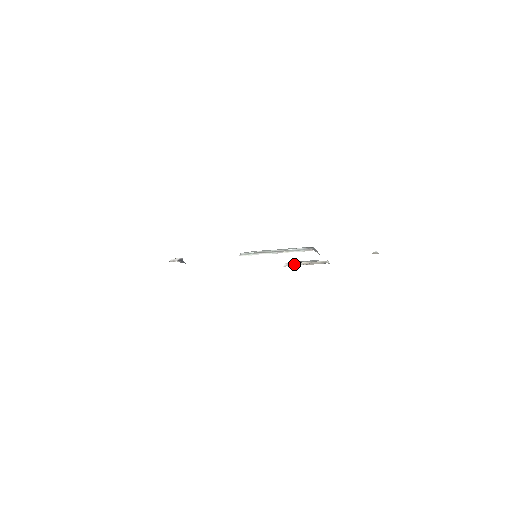
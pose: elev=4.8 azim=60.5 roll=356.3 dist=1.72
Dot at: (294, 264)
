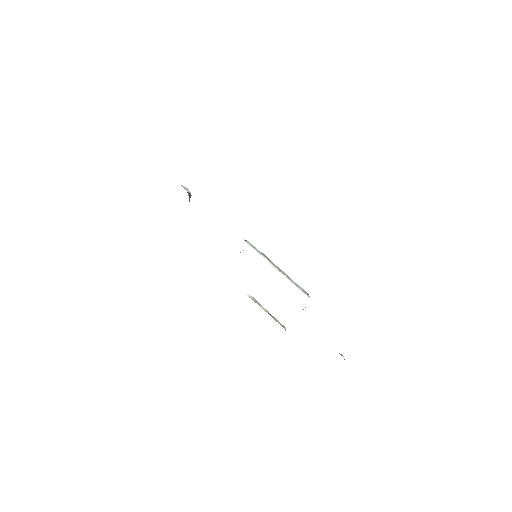
Dot at: (258, 302)
